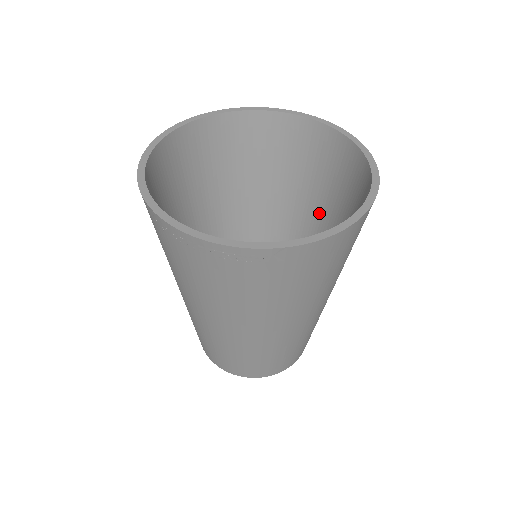
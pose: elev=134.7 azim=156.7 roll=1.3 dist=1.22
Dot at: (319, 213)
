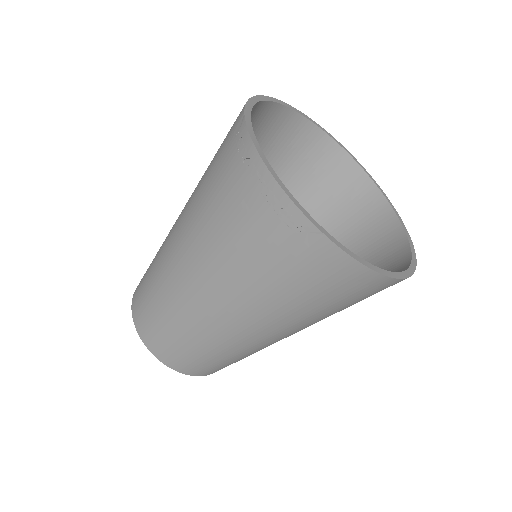
Dot at: occluded
